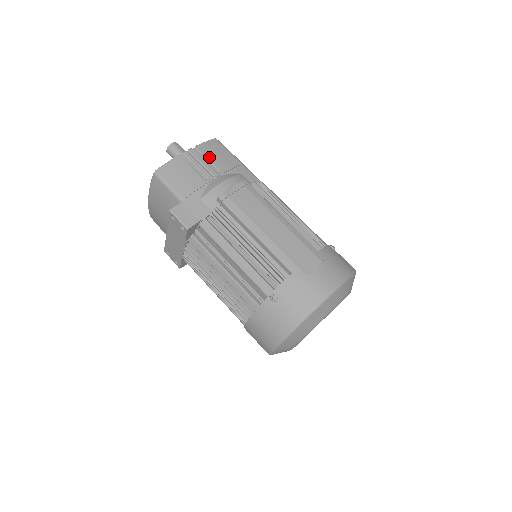
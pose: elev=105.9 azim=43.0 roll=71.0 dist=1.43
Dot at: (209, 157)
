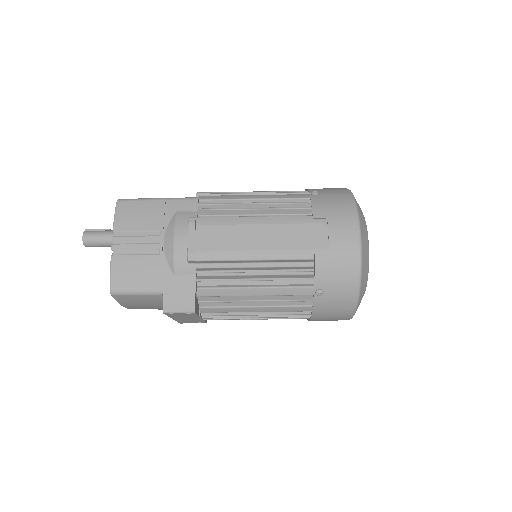
Dot at: (135, 228)
